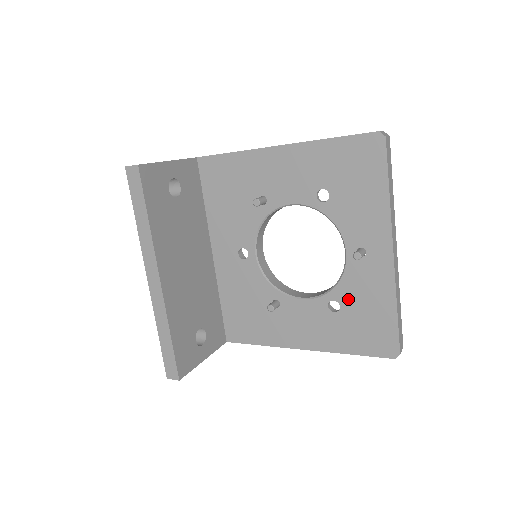
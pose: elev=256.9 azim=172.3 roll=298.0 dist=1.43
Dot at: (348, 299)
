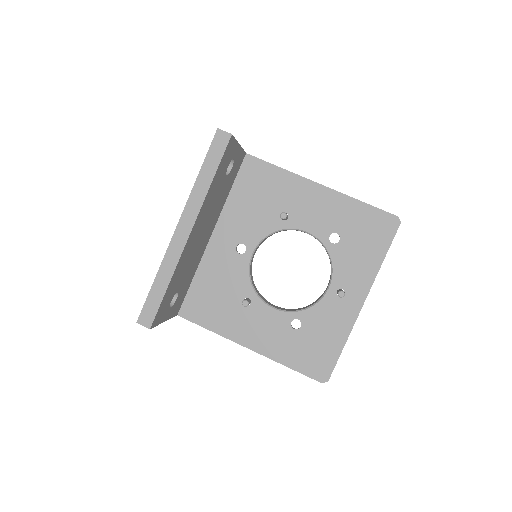
Dot at: (311, 323)
